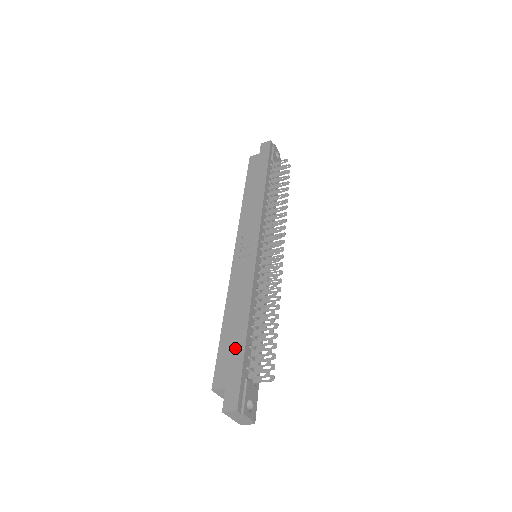
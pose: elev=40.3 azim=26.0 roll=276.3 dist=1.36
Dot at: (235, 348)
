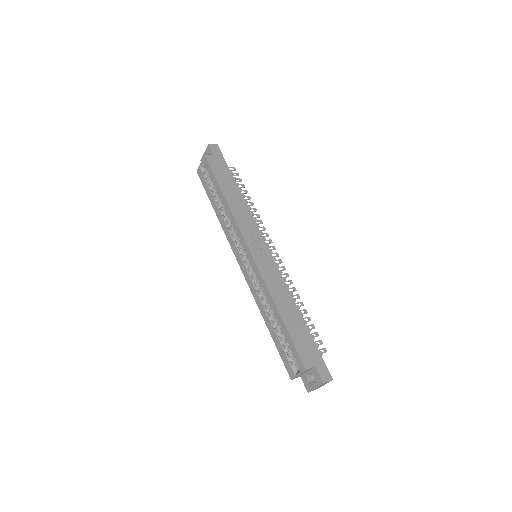
Dot at: (304, 335)
